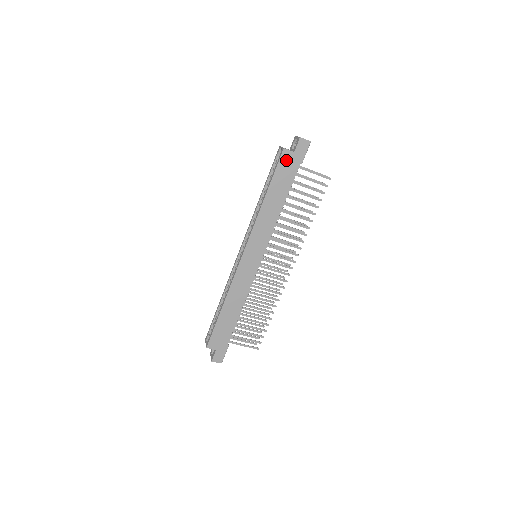
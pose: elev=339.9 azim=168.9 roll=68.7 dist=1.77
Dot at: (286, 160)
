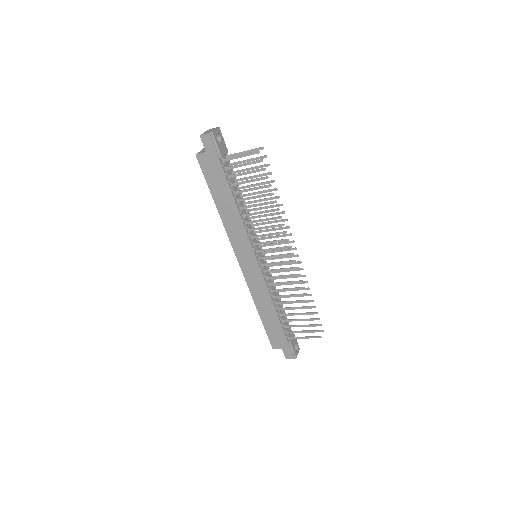
Dot at: (206, 164)
